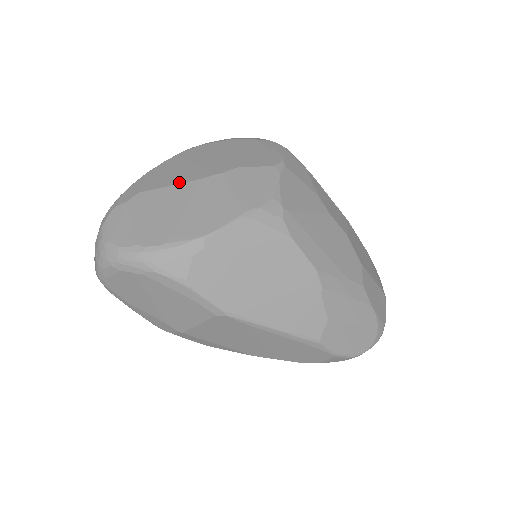
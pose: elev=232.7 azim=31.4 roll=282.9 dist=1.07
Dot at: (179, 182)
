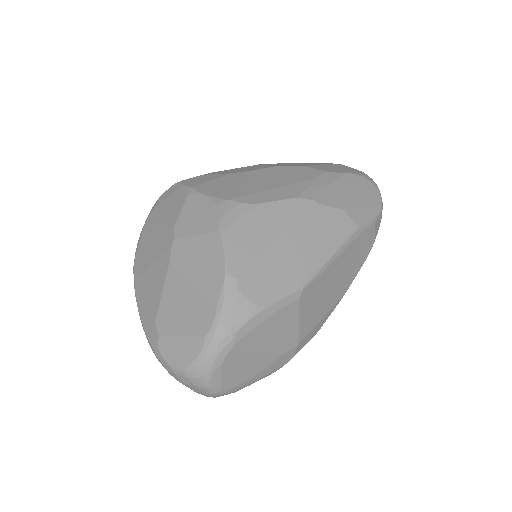
Dot at: (163, 282)
